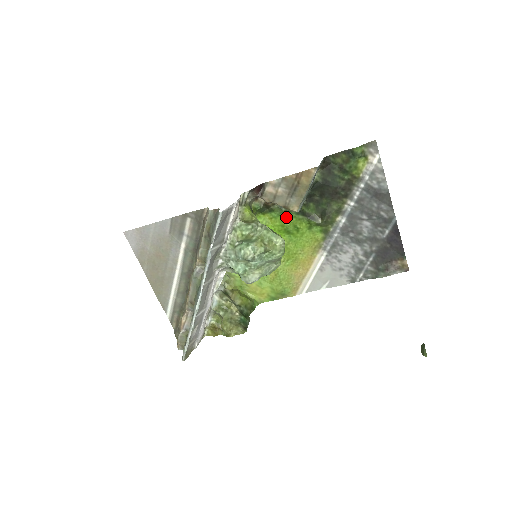
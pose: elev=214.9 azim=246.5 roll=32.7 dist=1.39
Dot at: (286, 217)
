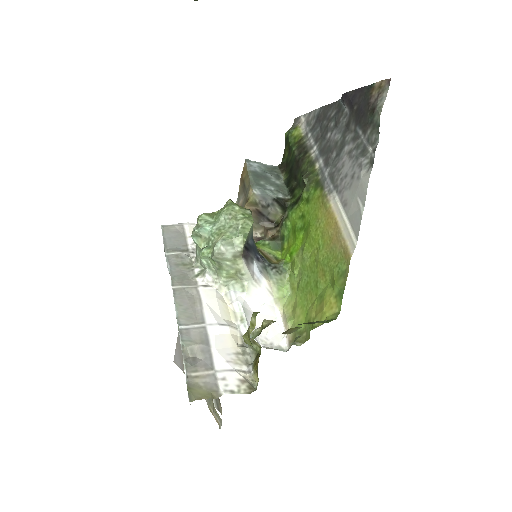
Dot at: (291, 224)
